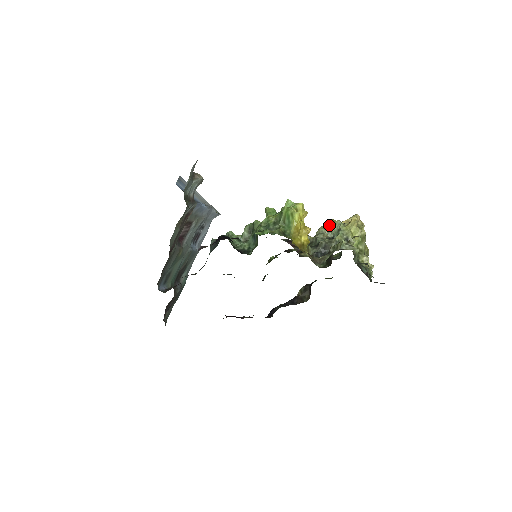
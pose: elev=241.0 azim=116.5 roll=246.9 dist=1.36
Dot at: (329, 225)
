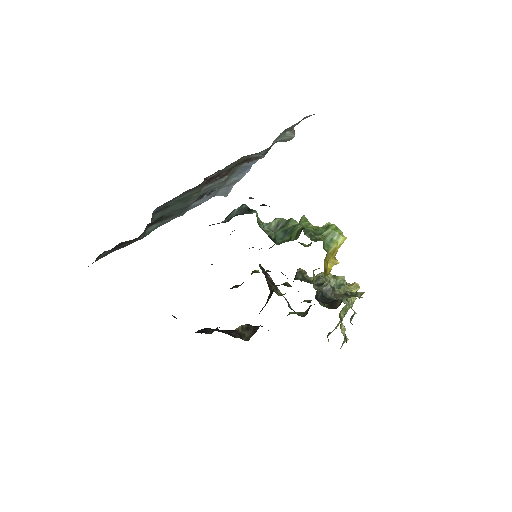
Dot at: (330, 275)
